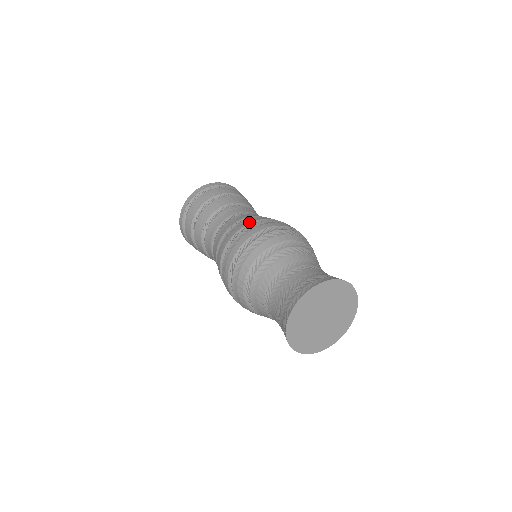
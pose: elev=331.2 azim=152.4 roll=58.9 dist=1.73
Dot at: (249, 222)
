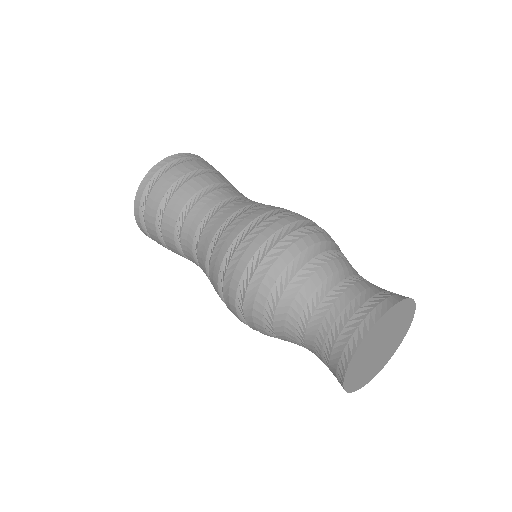
Dot at: (219, 265)
